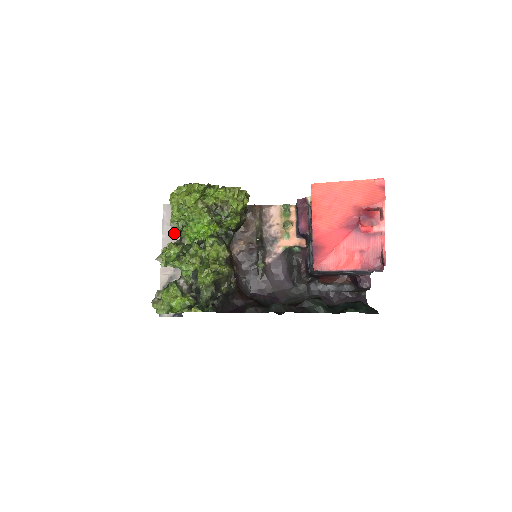
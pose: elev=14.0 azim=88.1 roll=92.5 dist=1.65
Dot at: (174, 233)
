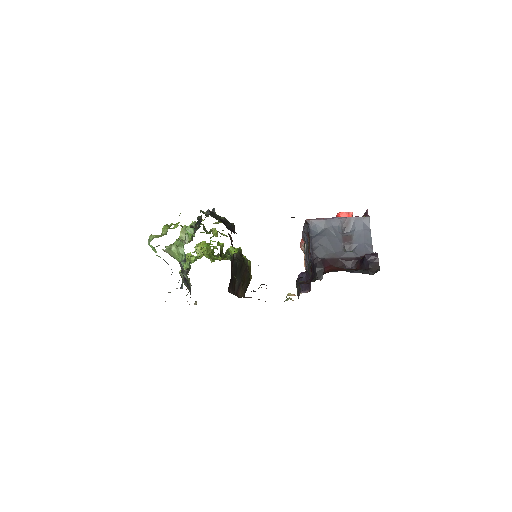
Dot at: occluded
